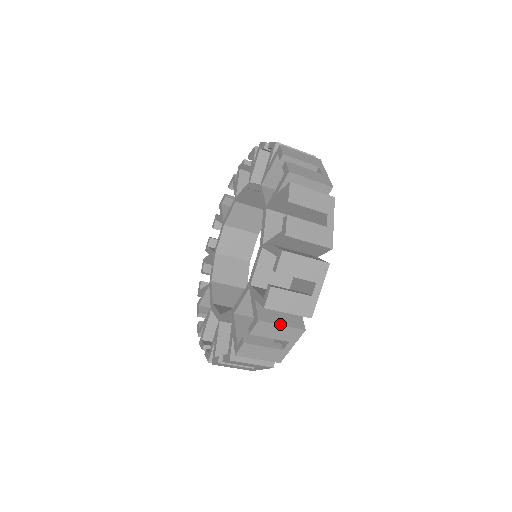
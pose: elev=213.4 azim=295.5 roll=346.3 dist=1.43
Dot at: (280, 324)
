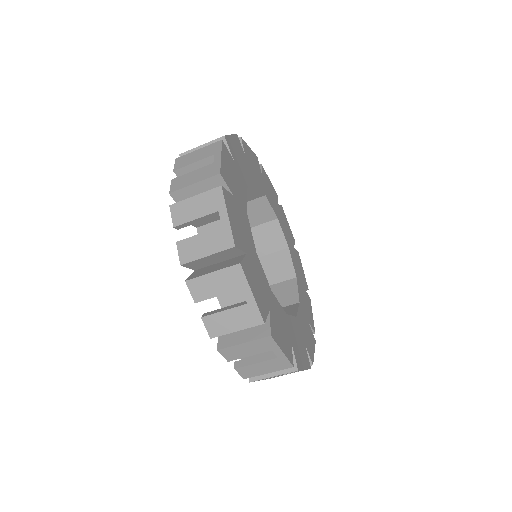
Dot at: (193, 197)
